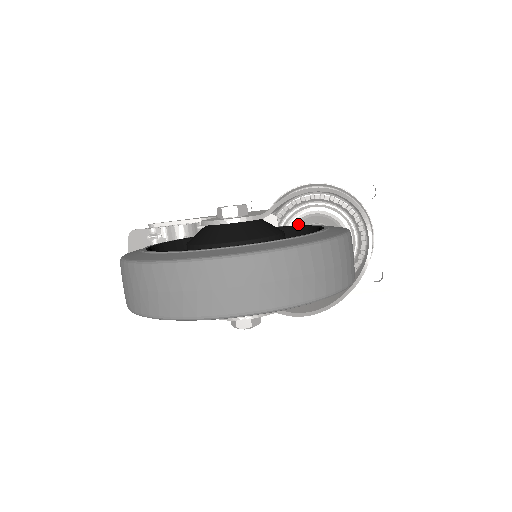
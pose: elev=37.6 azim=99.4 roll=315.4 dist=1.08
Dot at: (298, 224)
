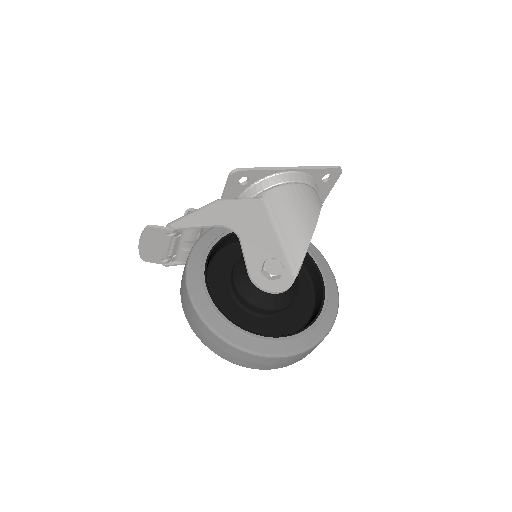
Dot at: occluded
